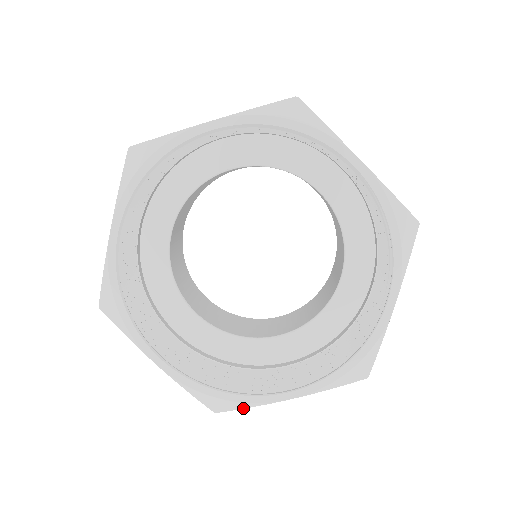
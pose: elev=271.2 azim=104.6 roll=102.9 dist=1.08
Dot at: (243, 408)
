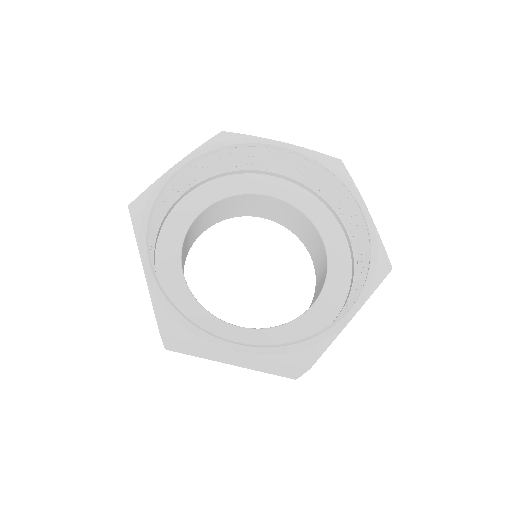
Dot at: (327, 347)
